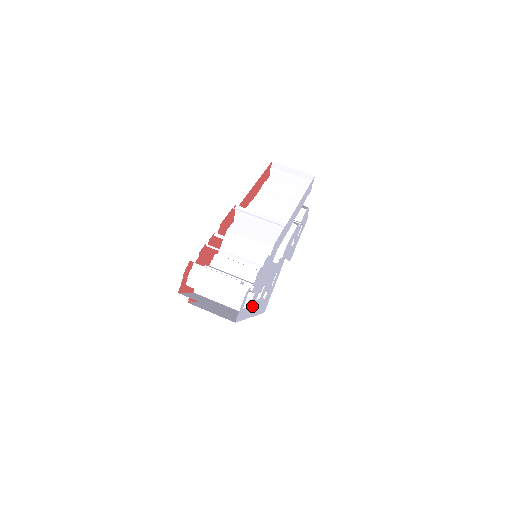
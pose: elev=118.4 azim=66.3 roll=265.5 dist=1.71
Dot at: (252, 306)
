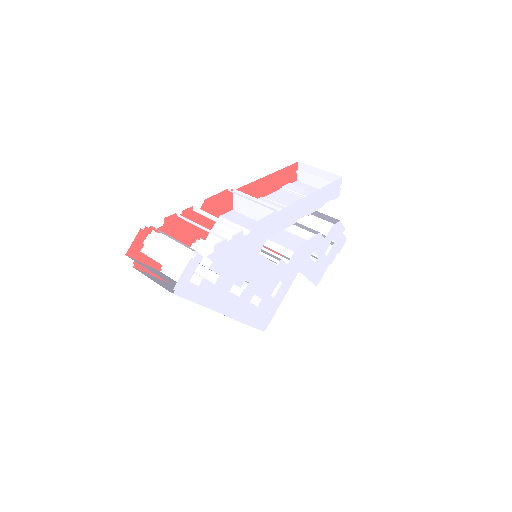
Dot at: (220, 296)
